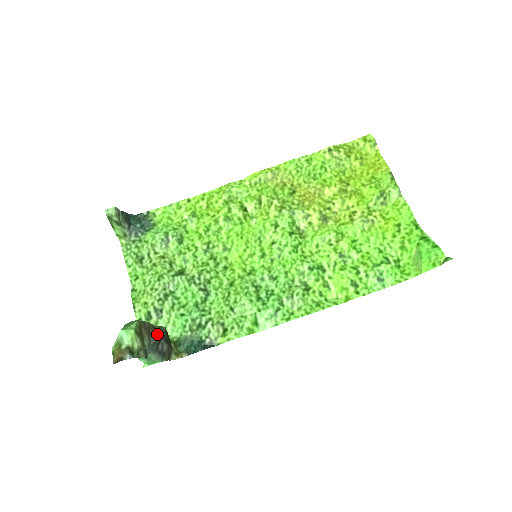
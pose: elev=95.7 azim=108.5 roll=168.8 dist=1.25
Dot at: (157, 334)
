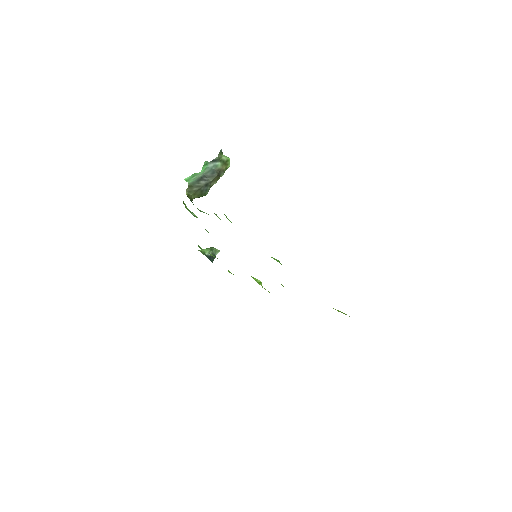
Dot at: (218, 176)
